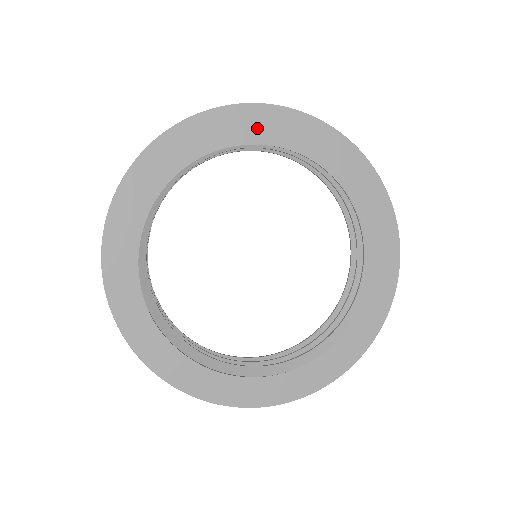
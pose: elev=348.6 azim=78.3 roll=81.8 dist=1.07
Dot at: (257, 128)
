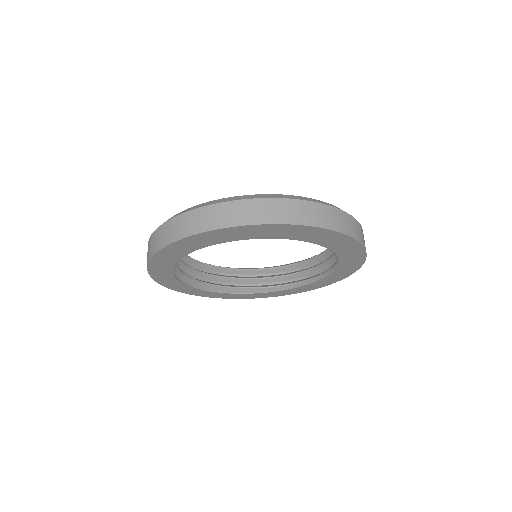
Dot at: (262, 233)
